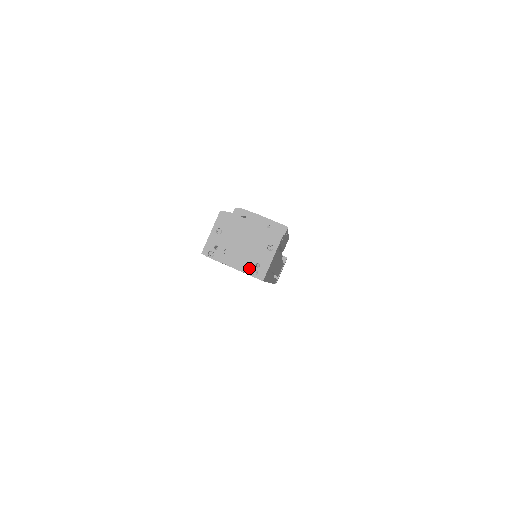
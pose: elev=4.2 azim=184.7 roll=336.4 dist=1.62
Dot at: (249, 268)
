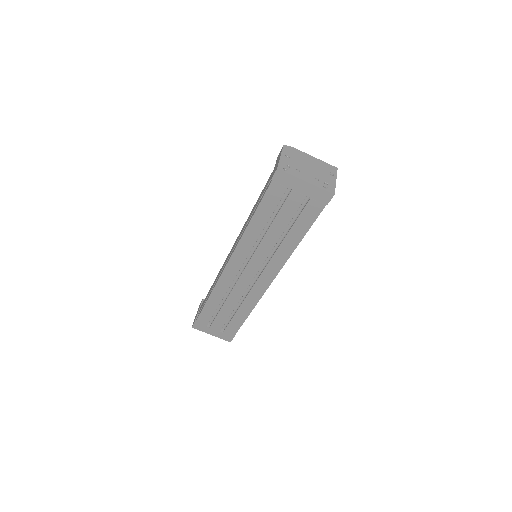
Dot at: (320, 184)
